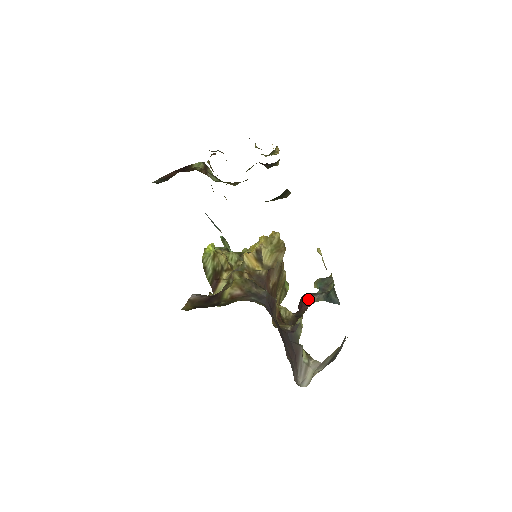
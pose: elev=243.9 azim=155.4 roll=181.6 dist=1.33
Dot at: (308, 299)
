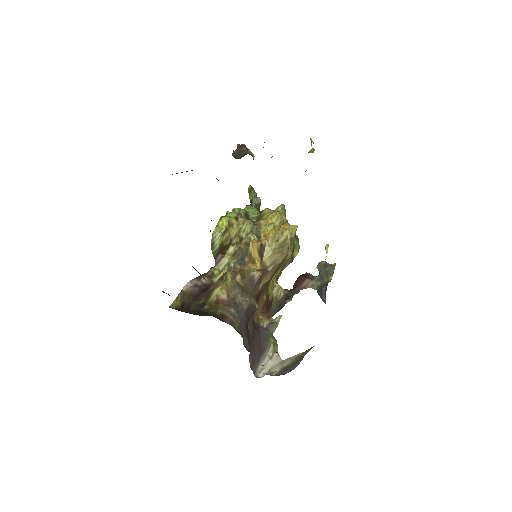
Dot at: (304, 282)
